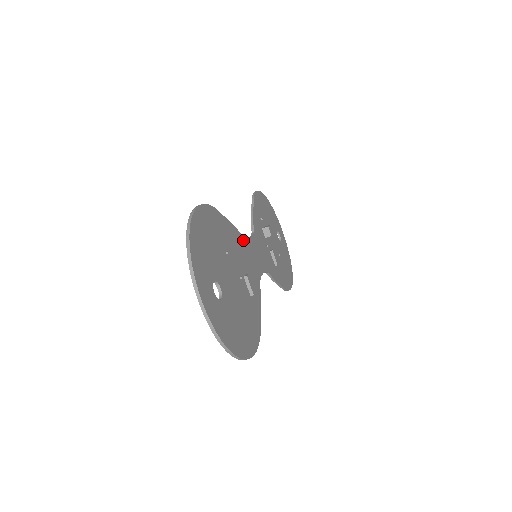
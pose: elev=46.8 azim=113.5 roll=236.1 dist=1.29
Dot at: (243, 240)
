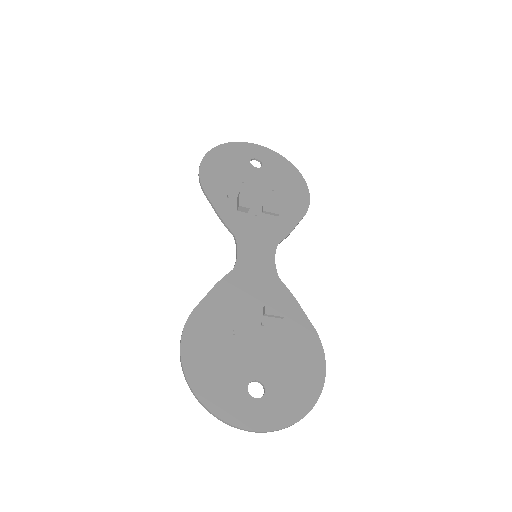
Dot at: (234, 275)
